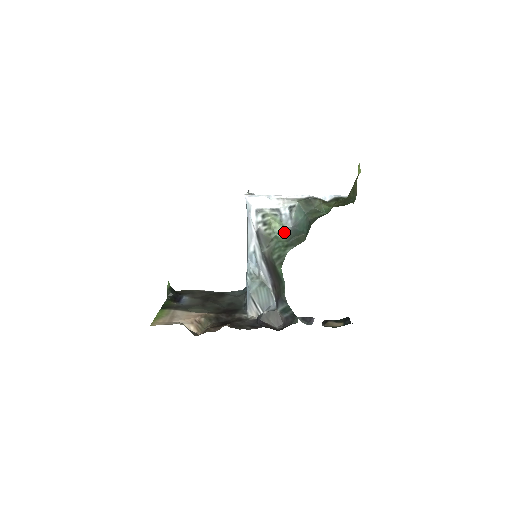
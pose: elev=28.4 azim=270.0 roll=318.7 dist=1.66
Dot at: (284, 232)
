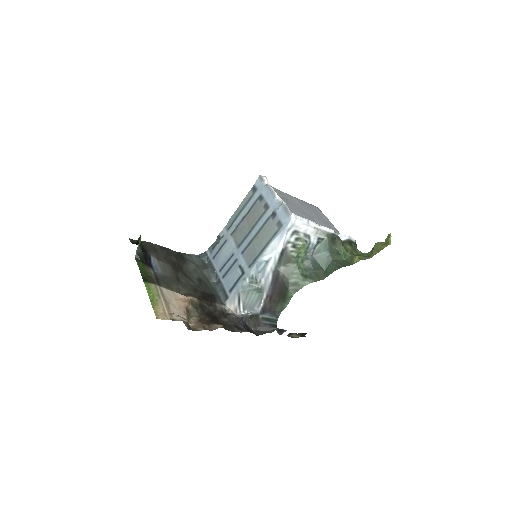
Dot at: (304, 258)
